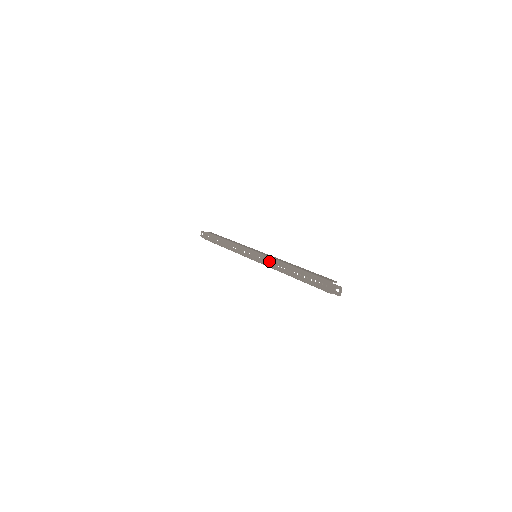
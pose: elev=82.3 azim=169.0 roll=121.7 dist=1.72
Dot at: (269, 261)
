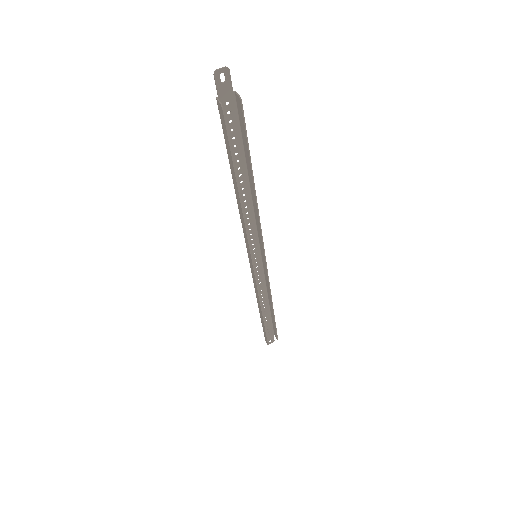
Dot at: (250, 224)
